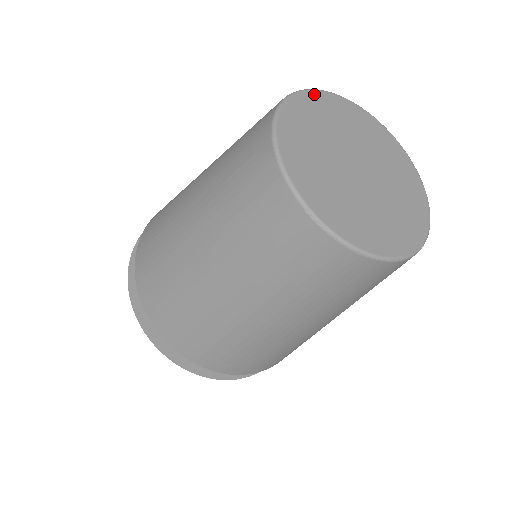
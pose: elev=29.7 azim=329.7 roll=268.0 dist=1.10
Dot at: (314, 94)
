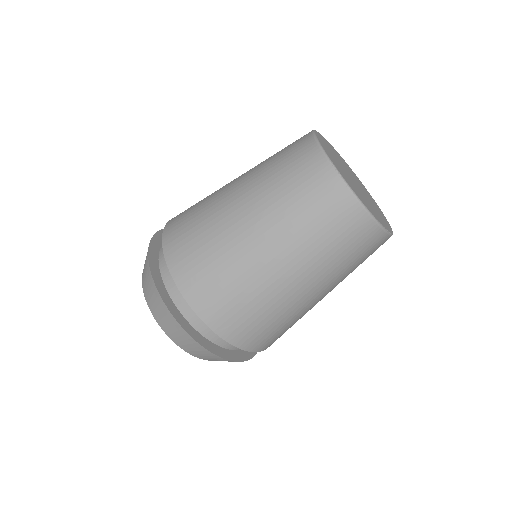
Dot at: (331, 145)
